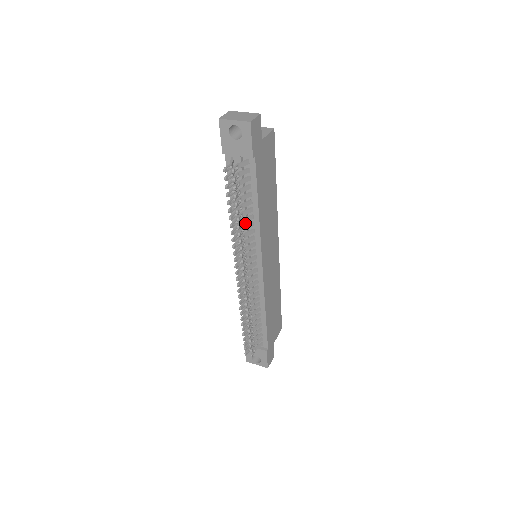
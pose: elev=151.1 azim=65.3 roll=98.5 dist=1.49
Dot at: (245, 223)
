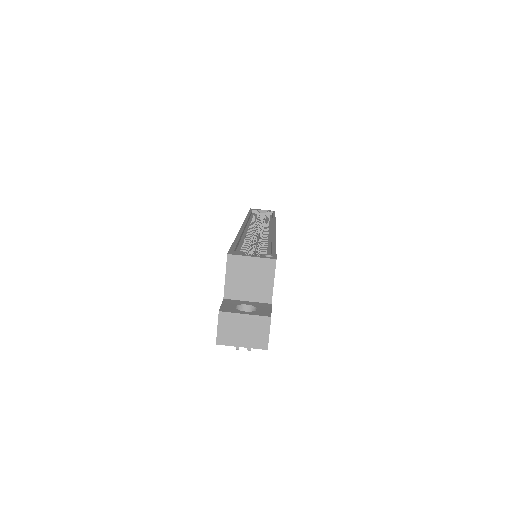
Dot at: occluded
